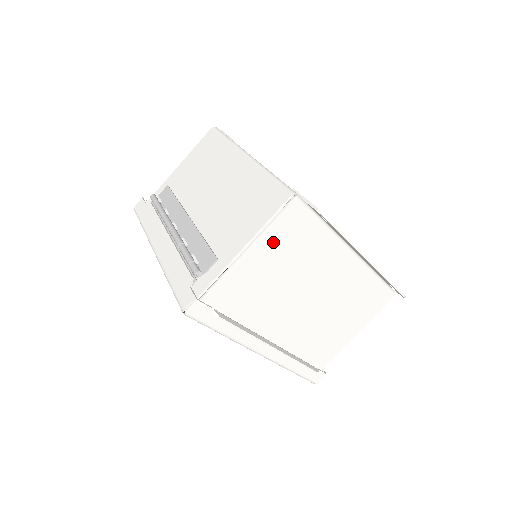
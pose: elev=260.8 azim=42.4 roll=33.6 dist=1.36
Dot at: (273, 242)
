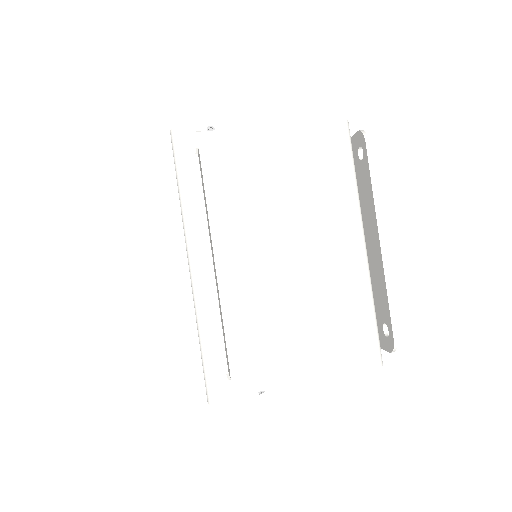
Dot at: (298, 144)
